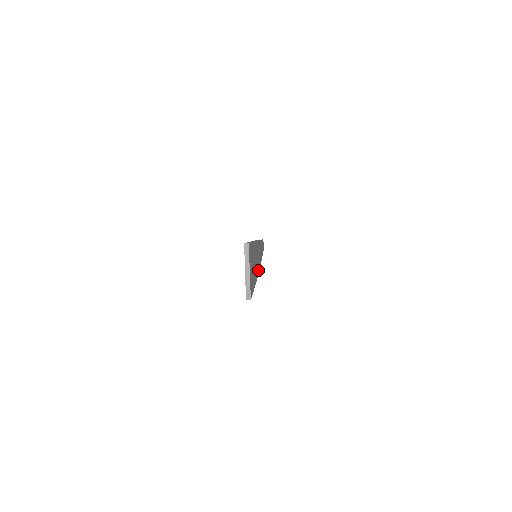
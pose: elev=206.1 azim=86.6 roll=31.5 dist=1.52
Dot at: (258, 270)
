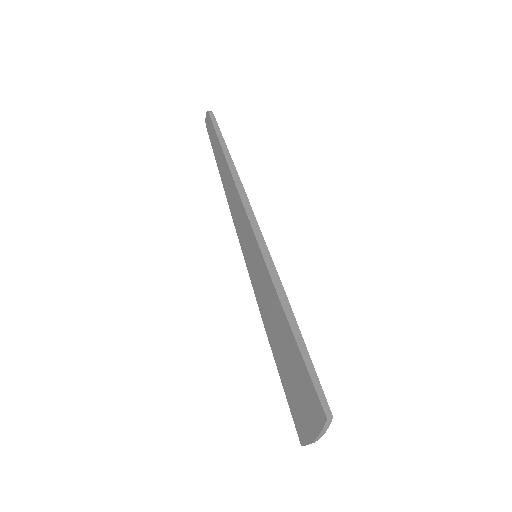
Dot at: occluded
